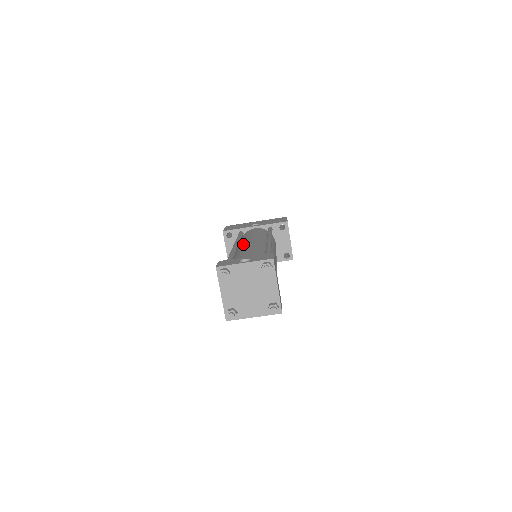
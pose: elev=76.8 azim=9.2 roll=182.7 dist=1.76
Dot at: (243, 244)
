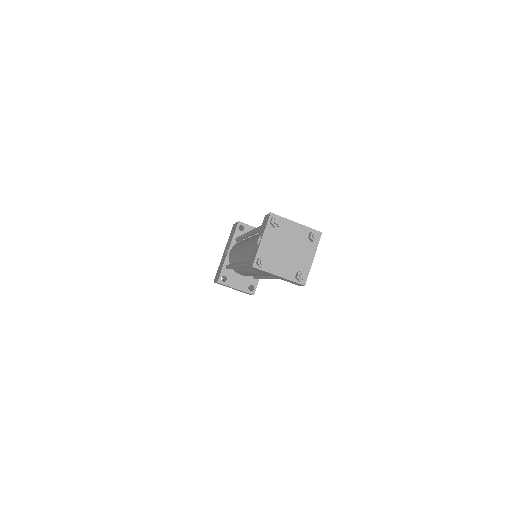
Dot at: (240, 257)
